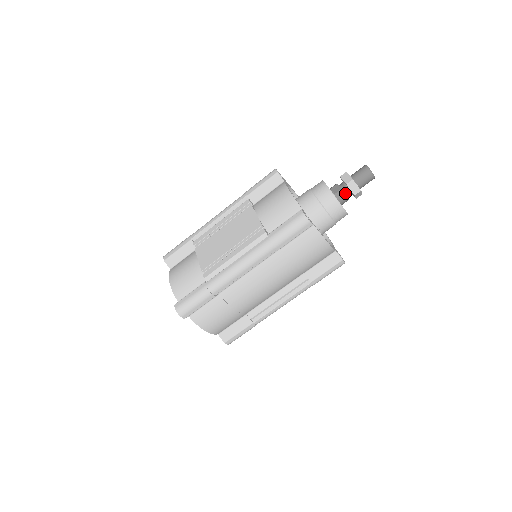
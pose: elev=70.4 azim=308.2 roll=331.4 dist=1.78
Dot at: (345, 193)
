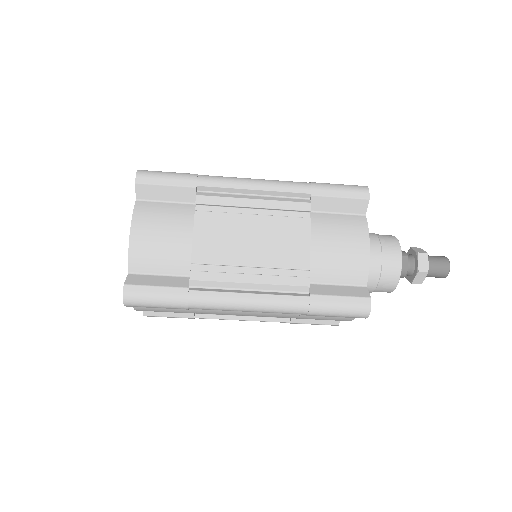
Dot at: (406, 272)
